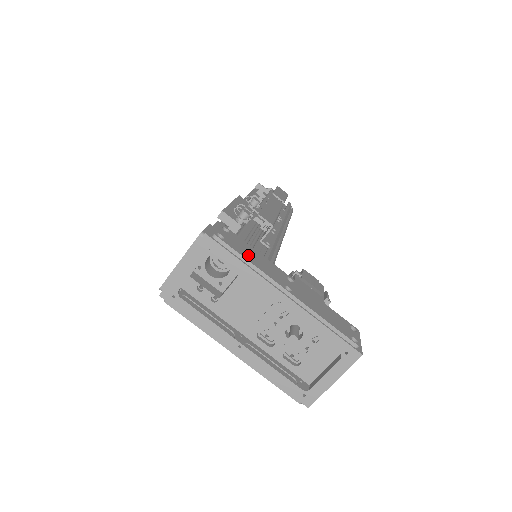
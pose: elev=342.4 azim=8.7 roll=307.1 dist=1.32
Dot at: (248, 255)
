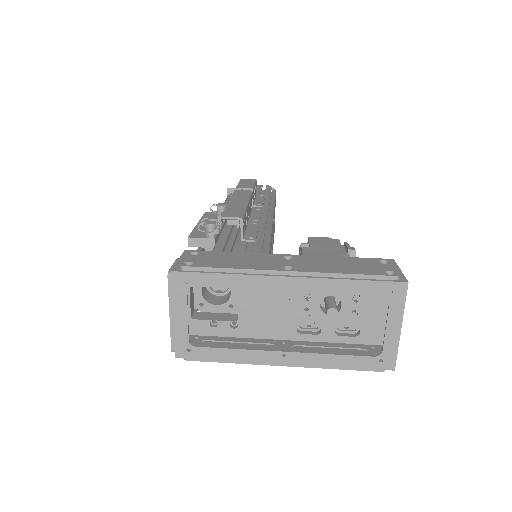
Dot at: (228, 263)
